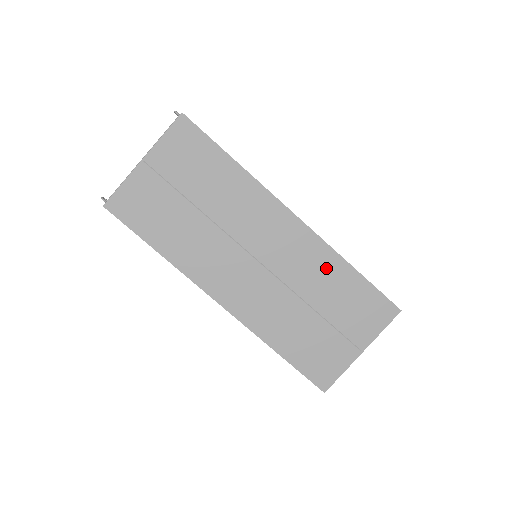
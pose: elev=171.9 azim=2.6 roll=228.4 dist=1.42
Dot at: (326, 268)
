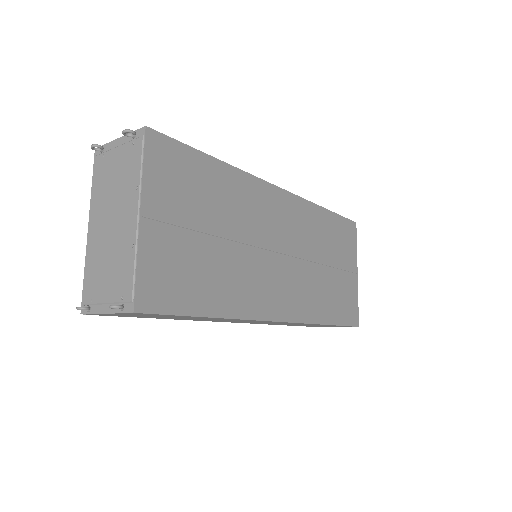
Dot at: (315, 222)
